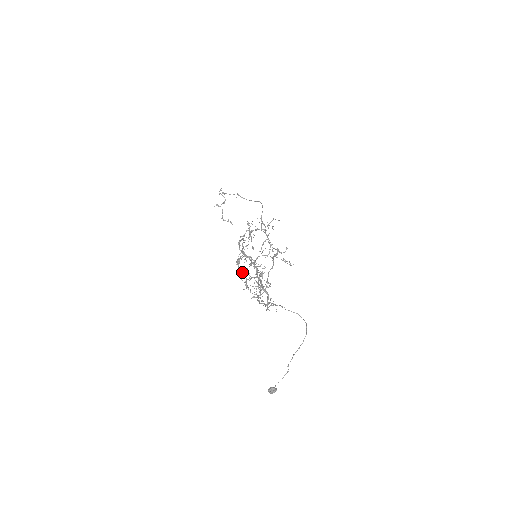
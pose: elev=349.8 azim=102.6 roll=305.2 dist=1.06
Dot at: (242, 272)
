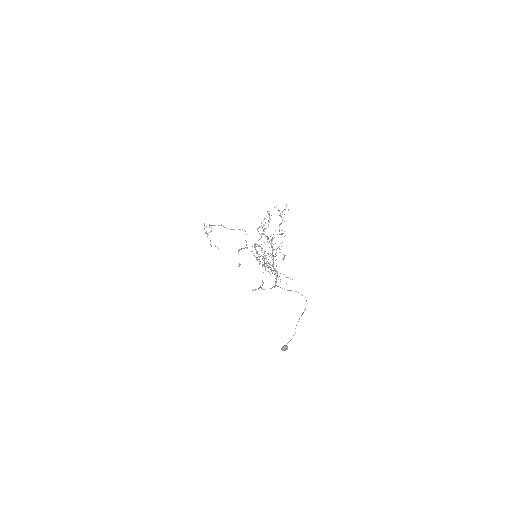
Dot at: (258, 254)
